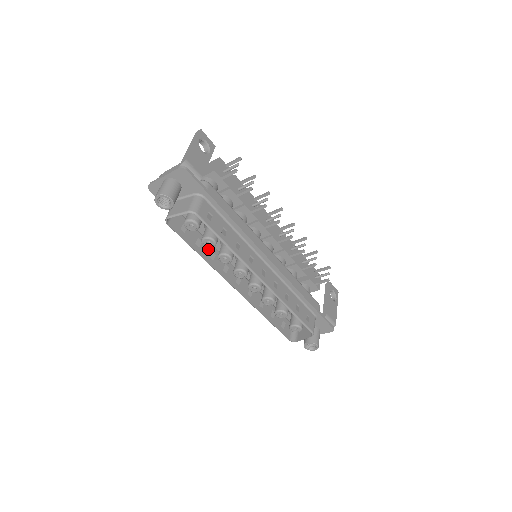
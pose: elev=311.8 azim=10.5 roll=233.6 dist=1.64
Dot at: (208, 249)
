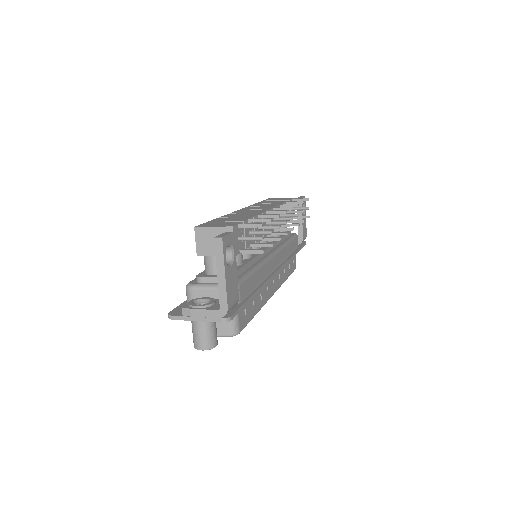
Dot at: occluded
